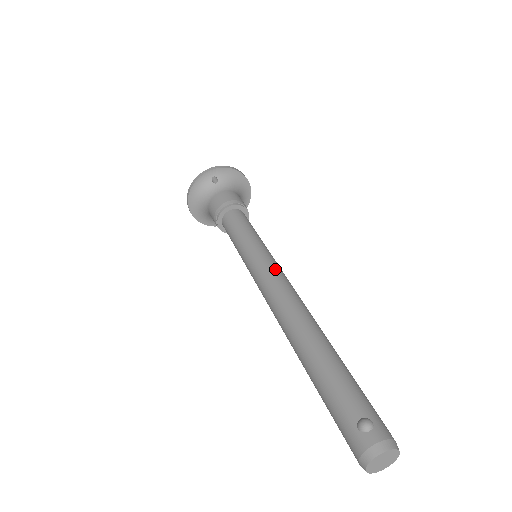
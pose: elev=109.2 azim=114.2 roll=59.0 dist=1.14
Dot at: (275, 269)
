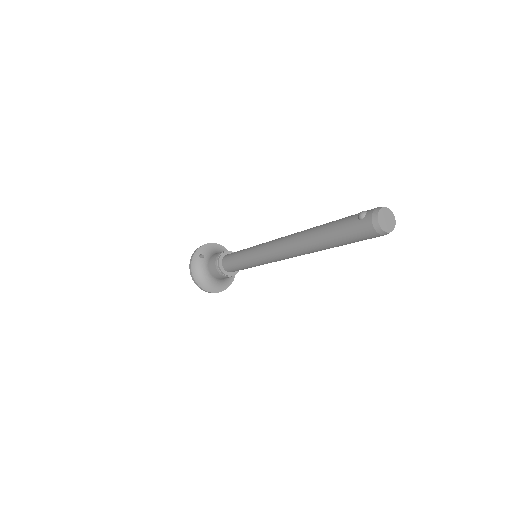
Dot at: (269, 241)
